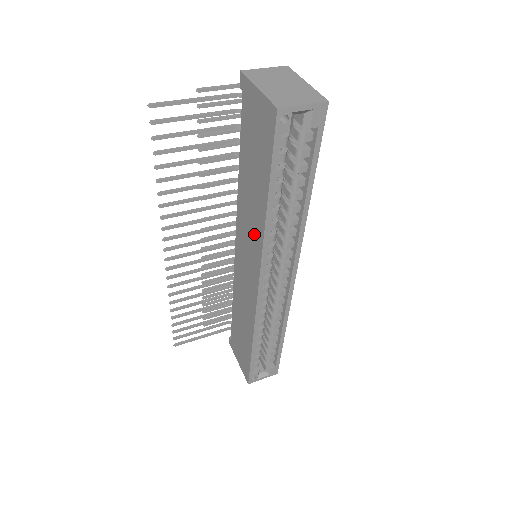
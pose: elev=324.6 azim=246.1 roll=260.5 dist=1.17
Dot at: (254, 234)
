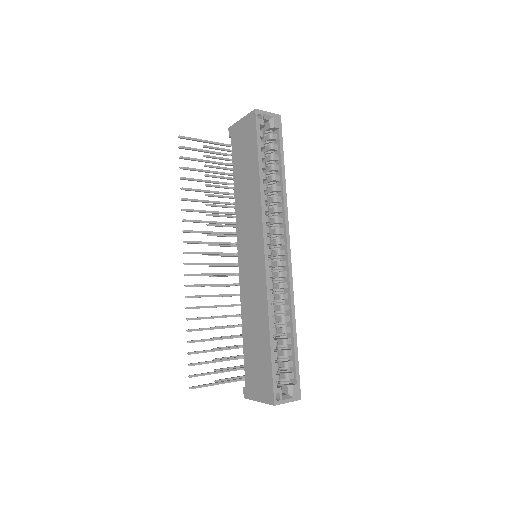
Dot at: (253, 212)
